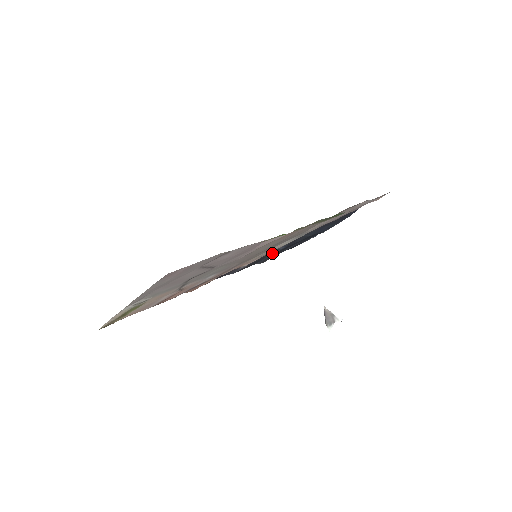
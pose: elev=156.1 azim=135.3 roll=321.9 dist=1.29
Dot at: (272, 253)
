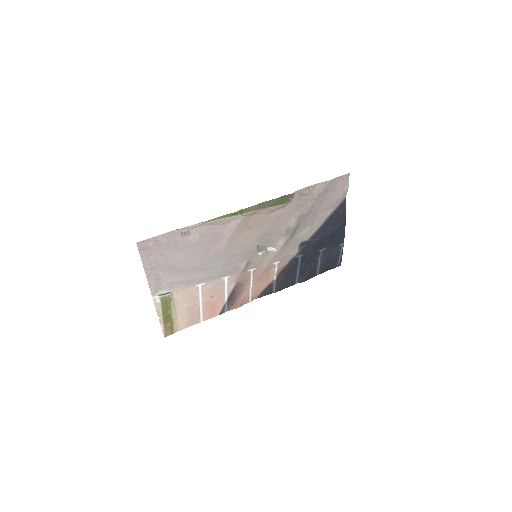
Dot at: (295, 264)
